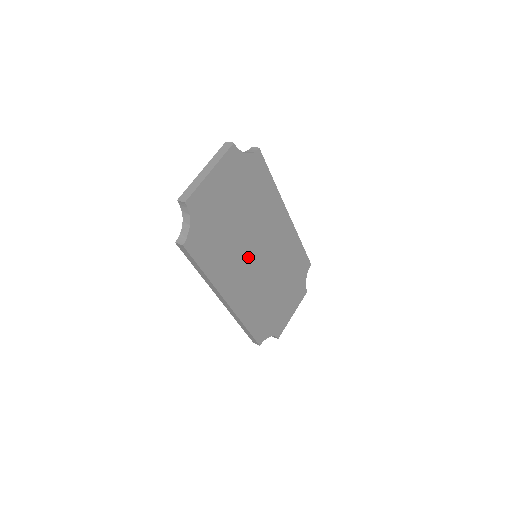
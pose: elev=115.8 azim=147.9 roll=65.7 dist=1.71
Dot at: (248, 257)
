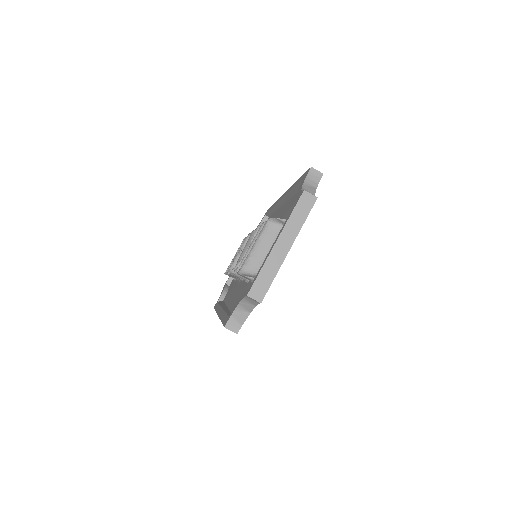
Dot at: occluded
